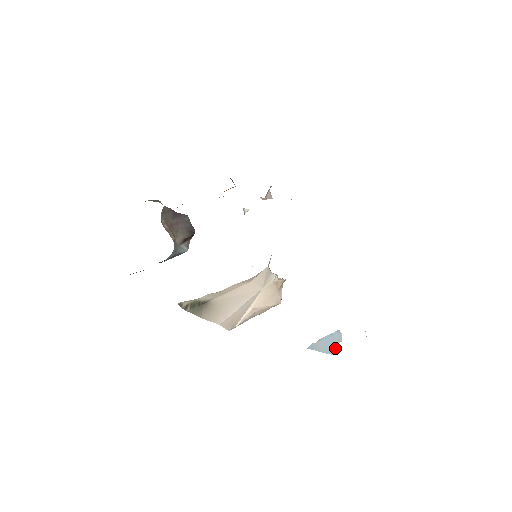
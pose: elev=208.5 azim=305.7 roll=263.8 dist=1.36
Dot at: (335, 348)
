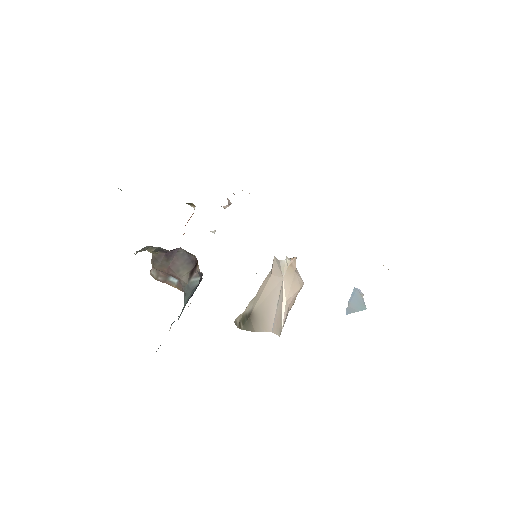
Dot at: (364, 303)
